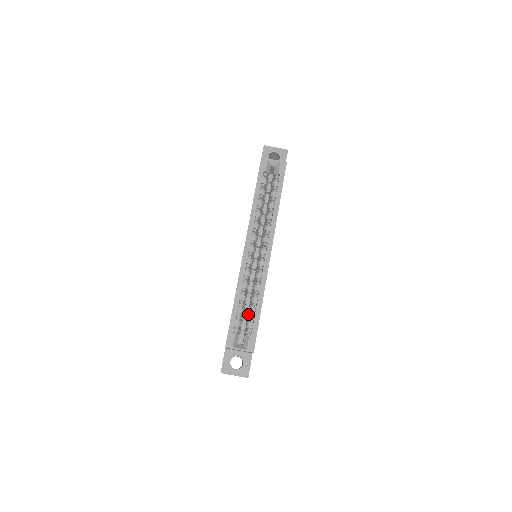
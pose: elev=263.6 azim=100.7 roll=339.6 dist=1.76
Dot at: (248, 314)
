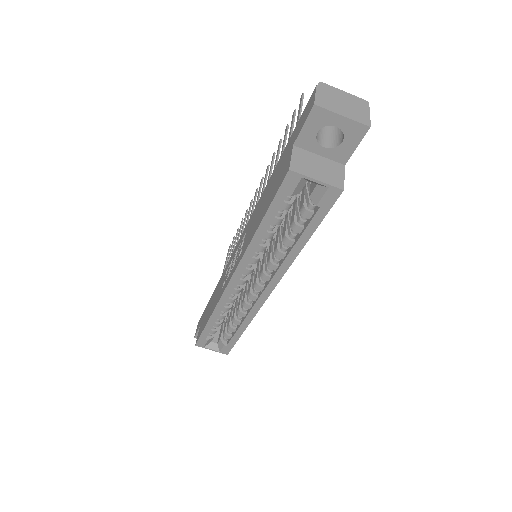
Dot at: (227, 326)
